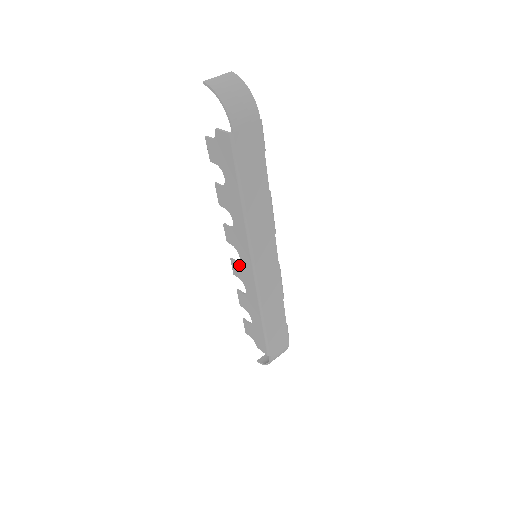
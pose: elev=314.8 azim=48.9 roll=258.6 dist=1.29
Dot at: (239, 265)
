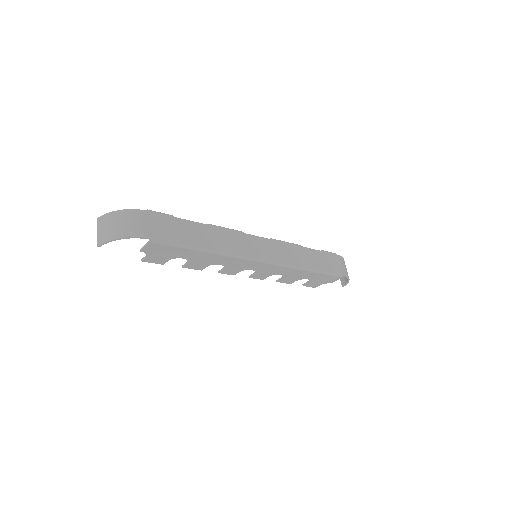
Dot at: (258, 273)
